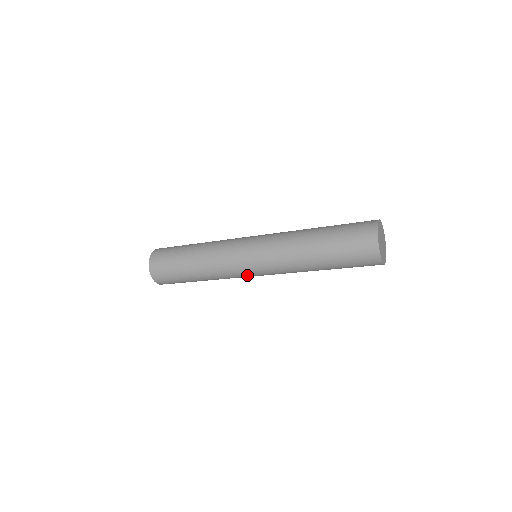
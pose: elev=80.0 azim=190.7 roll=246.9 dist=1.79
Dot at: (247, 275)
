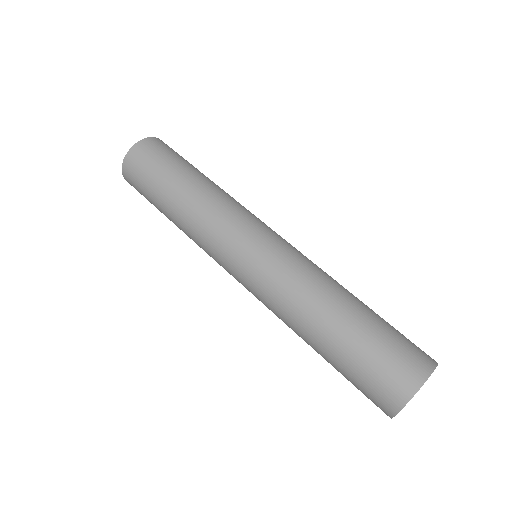
Dot at: (231, 250)
